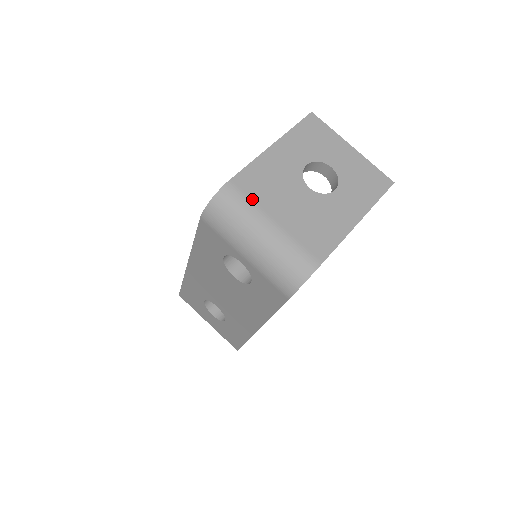
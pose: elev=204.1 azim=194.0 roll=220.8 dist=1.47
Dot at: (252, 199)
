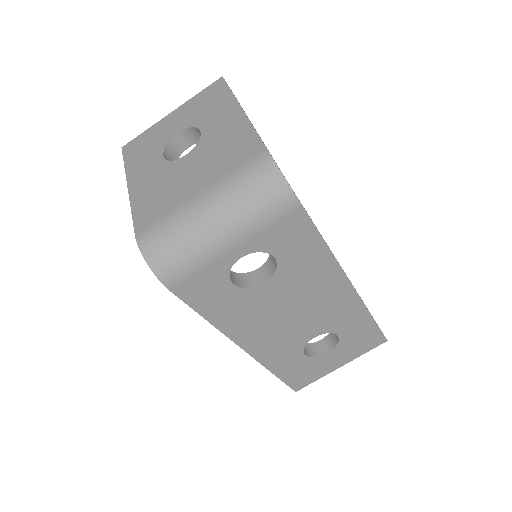
Dot at: (165, 215)
